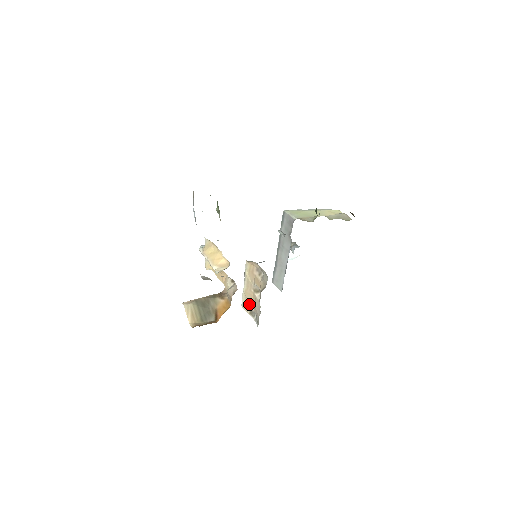
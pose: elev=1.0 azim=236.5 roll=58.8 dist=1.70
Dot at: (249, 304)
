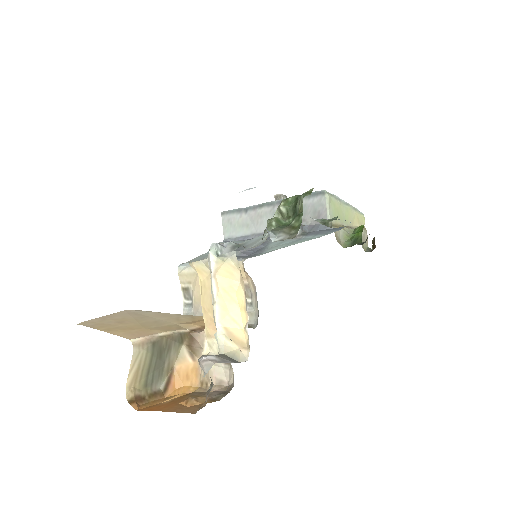
Dot at: (193, 284)
